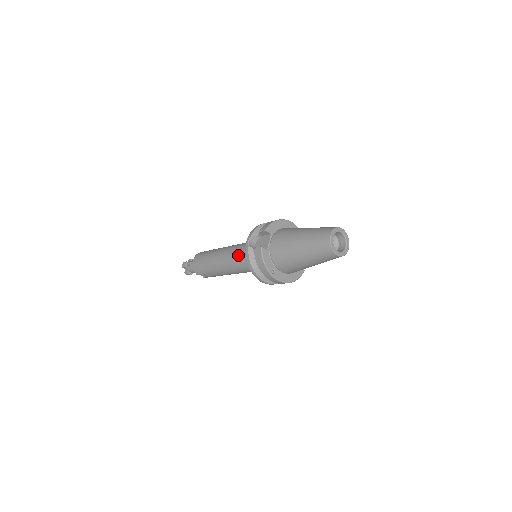
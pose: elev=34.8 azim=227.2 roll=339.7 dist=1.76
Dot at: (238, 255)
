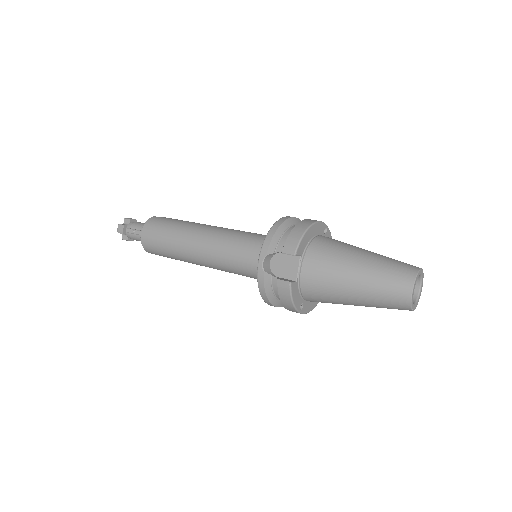
Dot at: (231, 260)
